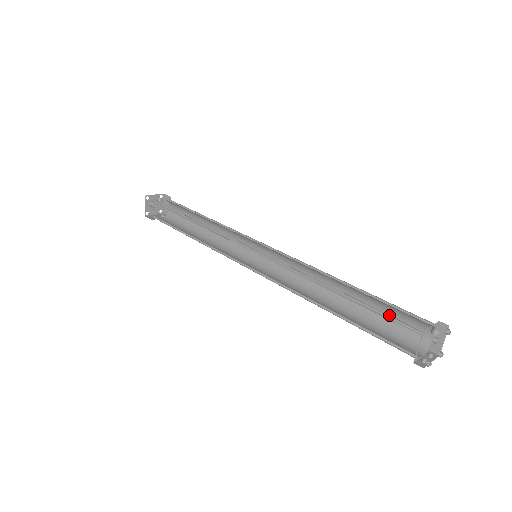
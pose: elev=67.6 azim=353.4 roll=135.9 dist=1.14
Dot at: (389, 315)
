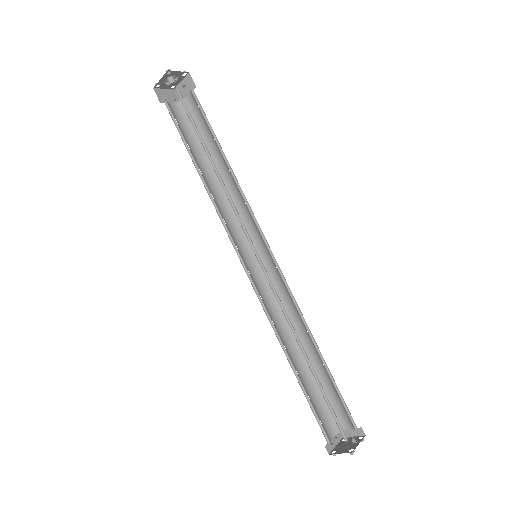
Dot at: (331, 392)
